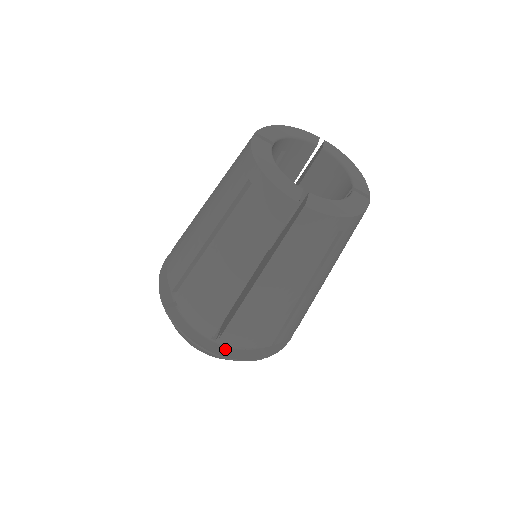
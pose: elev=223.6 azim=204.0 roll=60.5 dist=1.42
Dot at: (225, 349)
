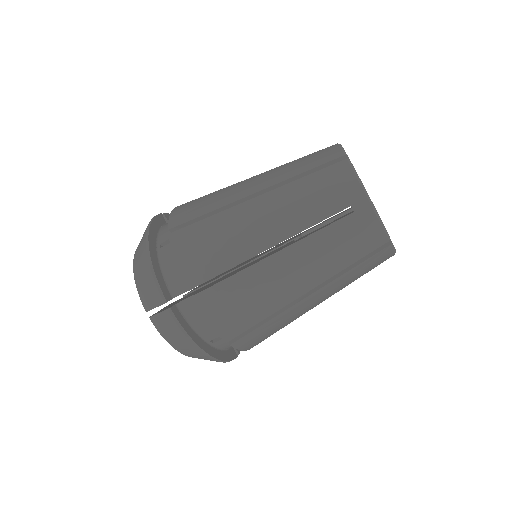
Dot at: (218, 351)
